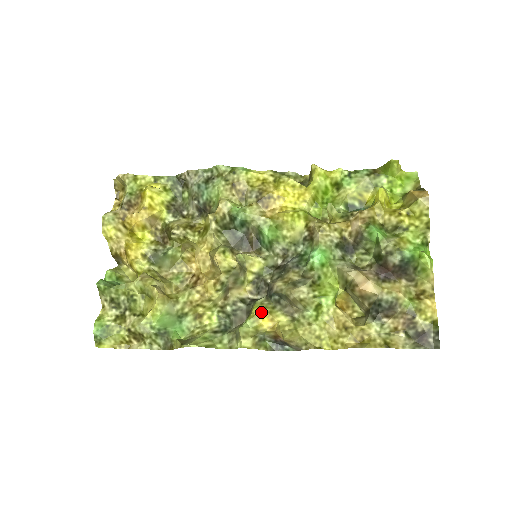
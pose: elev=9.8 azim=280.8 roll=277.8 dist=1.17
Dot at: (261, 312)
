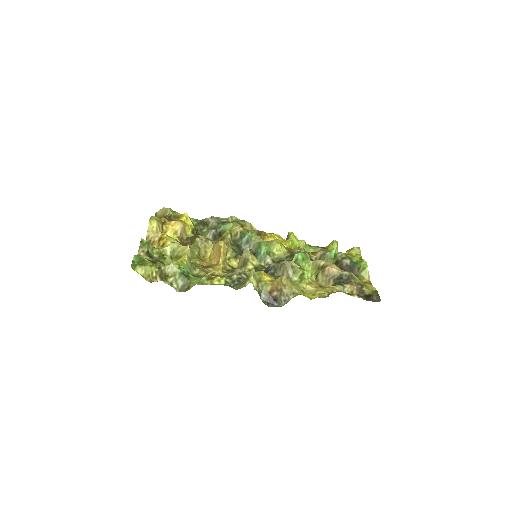
Dot at: occluded
